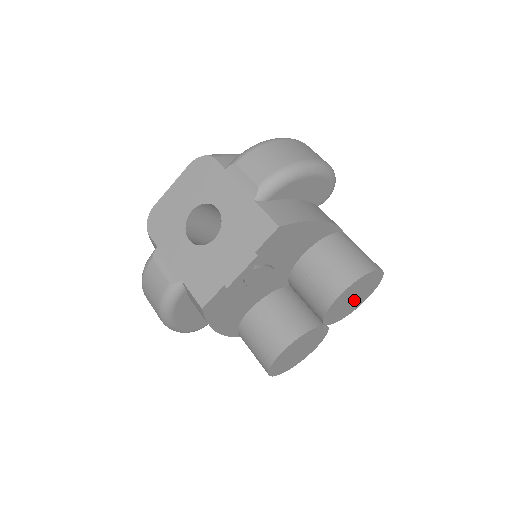
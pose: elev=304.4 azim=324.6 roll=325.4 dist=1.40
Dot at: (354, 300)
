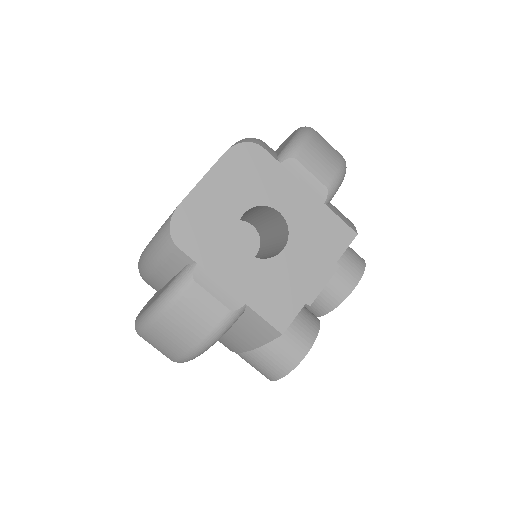
Dot at: occluded
